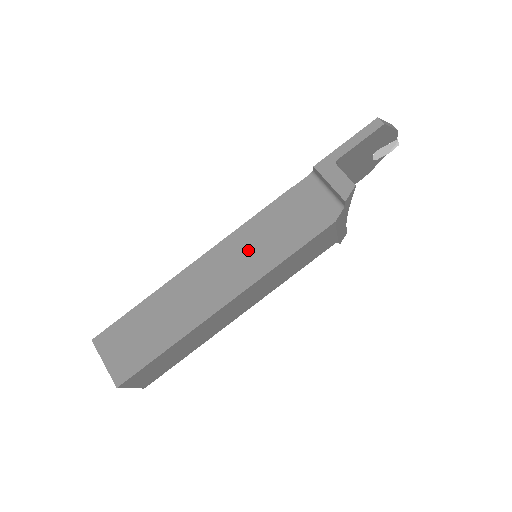
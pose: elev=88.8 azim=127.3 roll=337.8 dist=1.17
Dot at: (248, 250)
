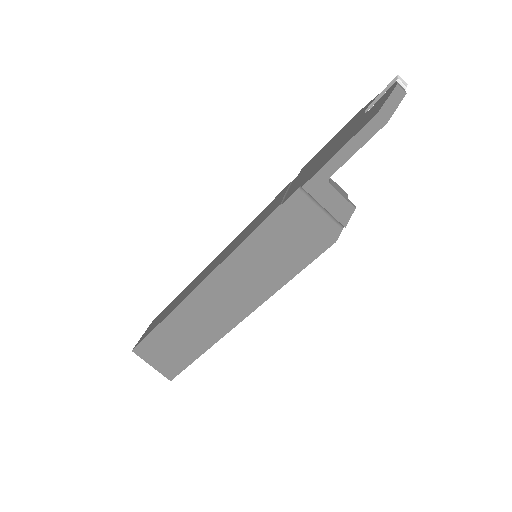
Dot at: (249, 274)
